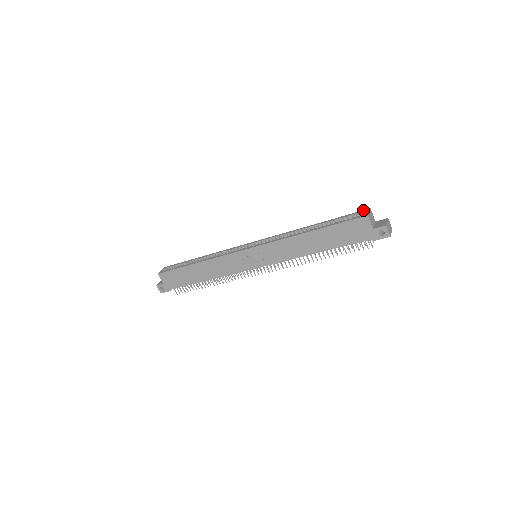
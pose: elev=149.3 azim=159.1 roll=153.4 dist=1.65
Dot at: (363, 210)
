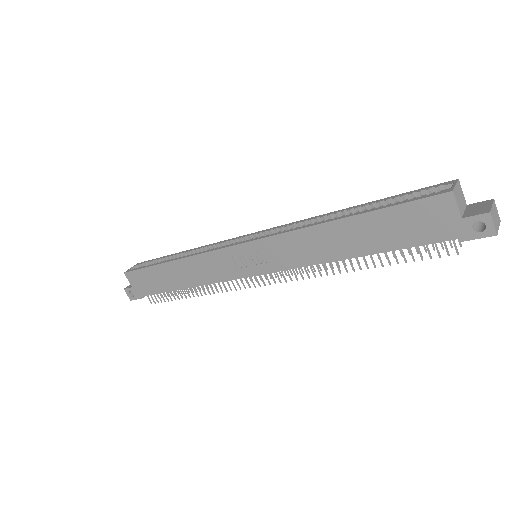
Dot at: occluded
